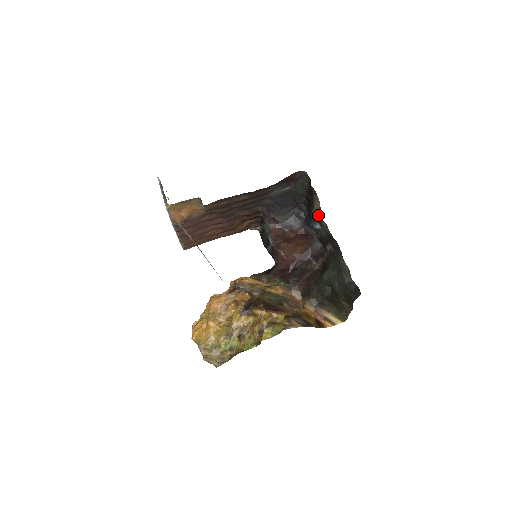
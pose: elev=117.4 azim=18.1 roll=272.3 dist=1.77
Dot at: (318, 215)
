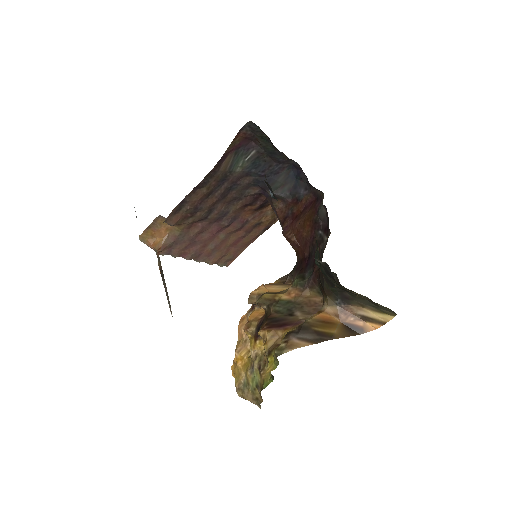
Dot at: occluded
